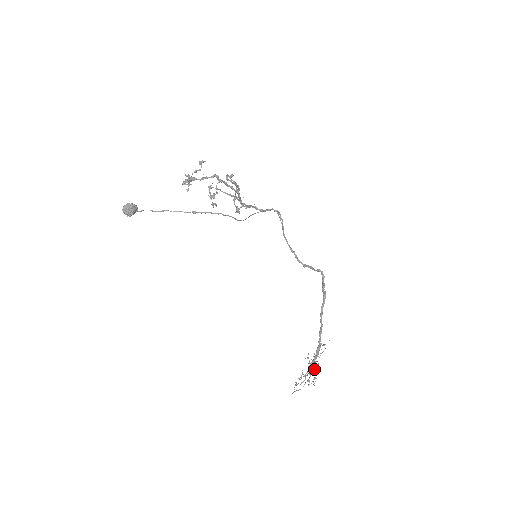
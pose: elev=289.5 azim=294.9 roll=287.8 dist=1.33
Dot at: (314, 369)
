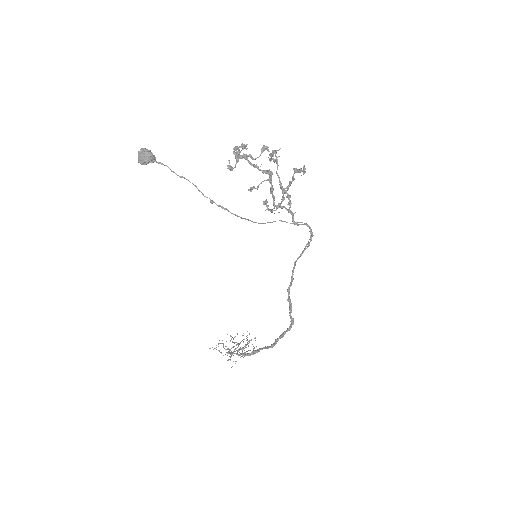
Dot at: occluded
